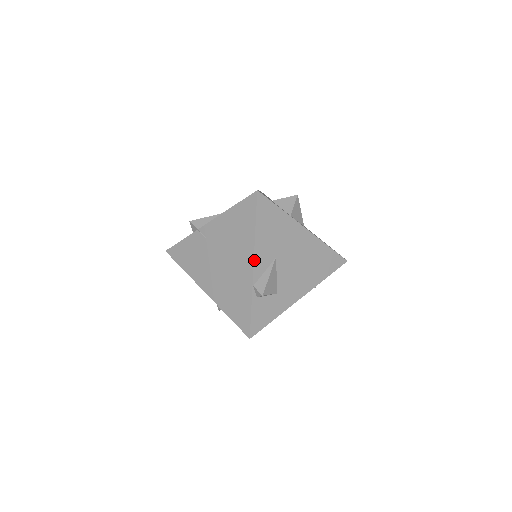
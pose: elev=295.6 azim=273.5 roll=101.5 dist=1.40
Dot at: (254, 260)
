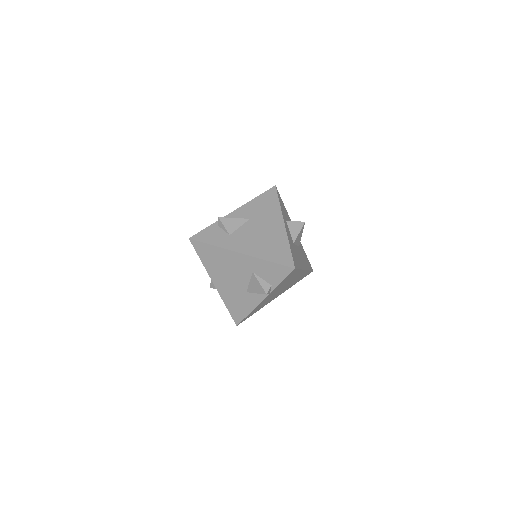
Dot at: (238, 209)
